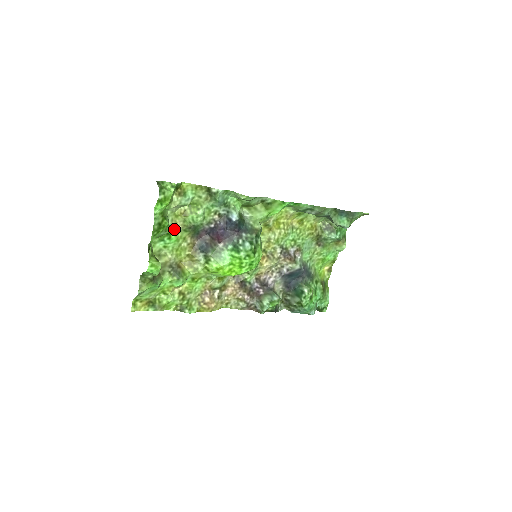
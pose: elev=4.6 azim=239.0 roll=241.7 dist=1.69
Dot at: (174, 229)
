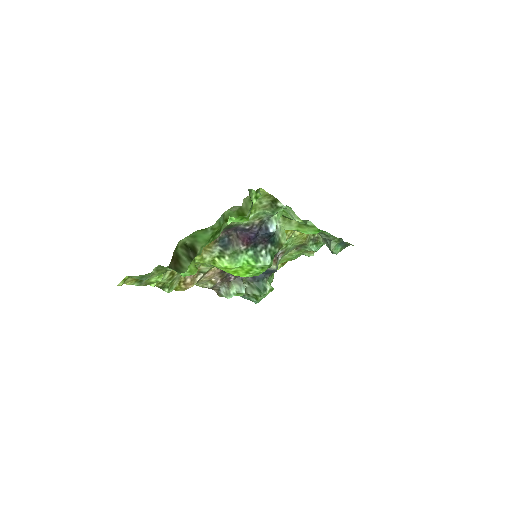
Dot at: occluded
